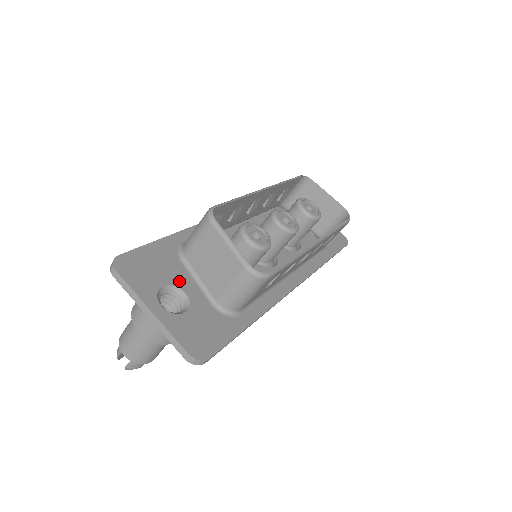
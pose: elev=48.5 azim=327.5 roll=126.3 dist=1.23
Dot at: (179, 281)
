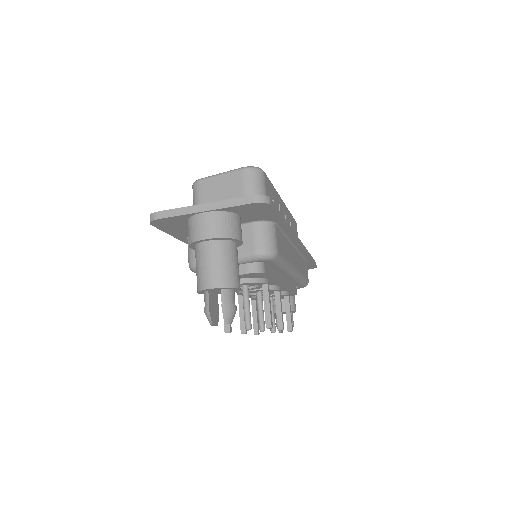
Dot at: occluded
